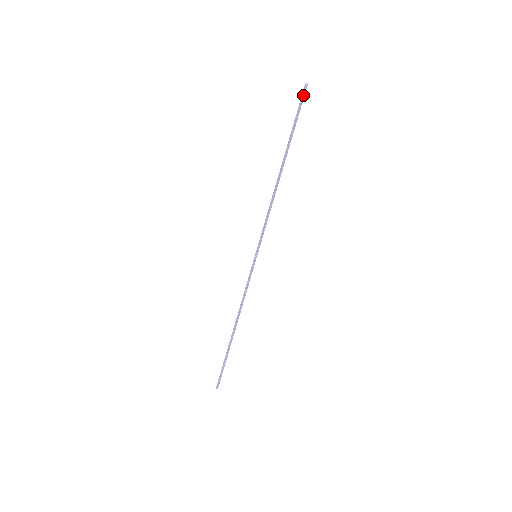
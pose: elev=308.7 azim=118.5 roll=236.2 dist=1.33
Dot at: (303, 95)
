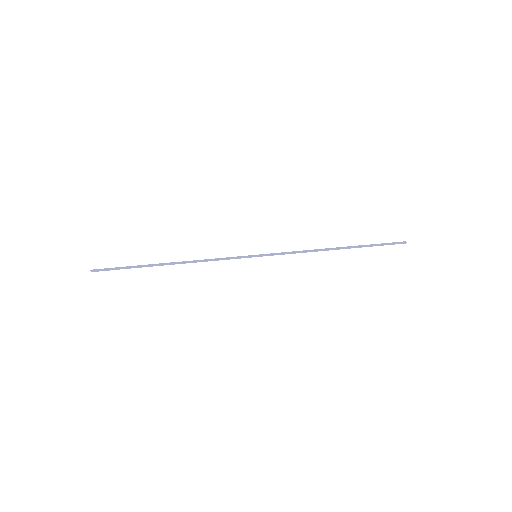
Dot at: (398, 242)
